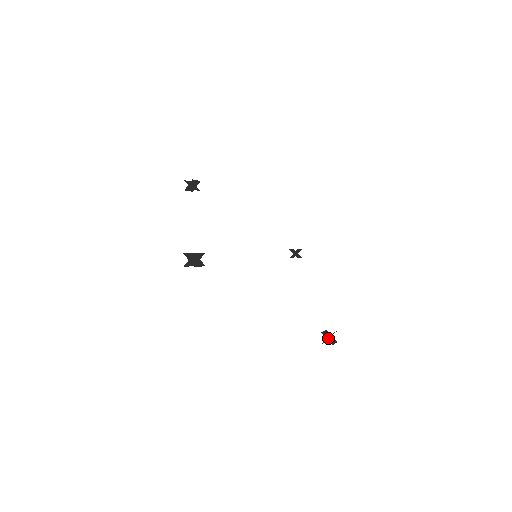
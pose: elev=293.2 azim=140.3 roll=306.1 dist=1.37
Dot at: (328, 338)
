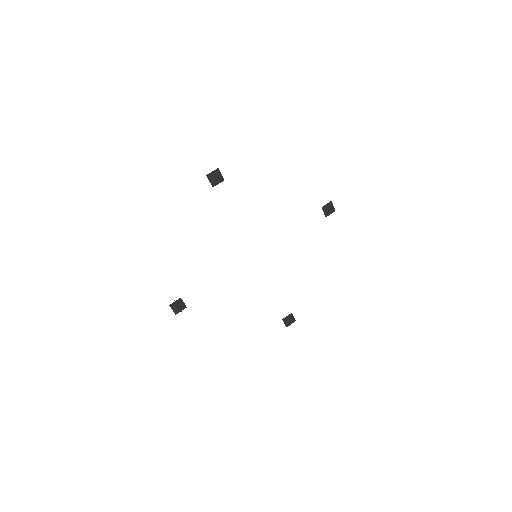
Dot at: (287, 322)
